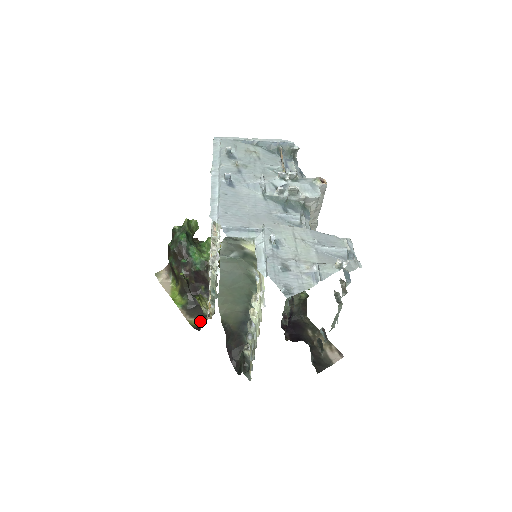
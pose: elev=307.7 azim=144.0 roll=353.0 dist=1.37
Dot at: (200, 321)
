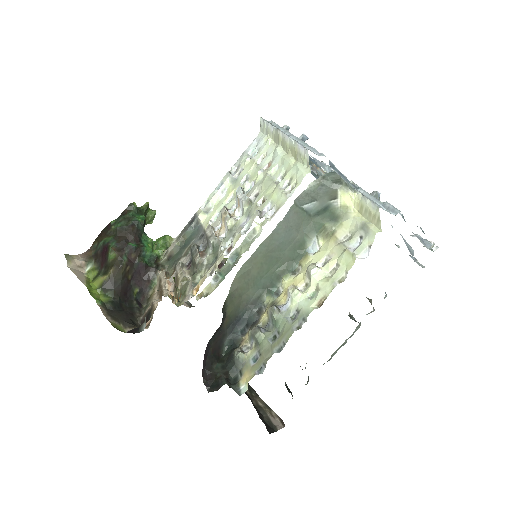
Dot at: (126, 328)
